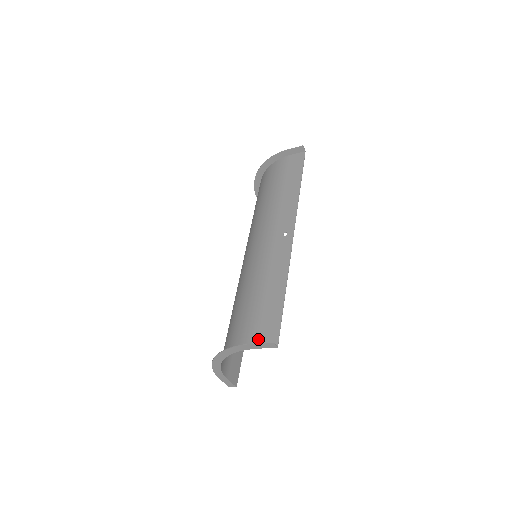
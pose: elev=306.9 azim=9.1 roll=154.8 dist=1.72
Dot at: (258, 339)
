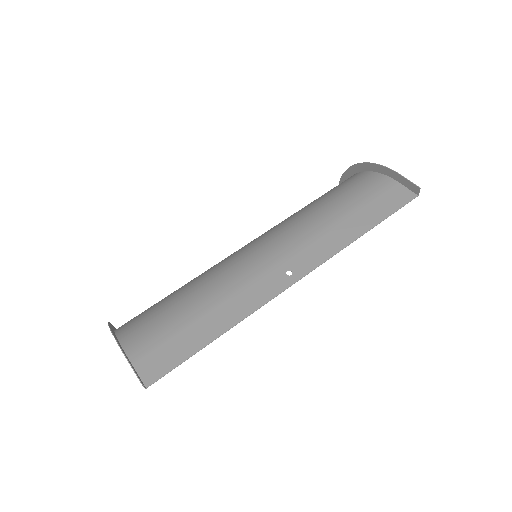
Dot at: (143, 358)
